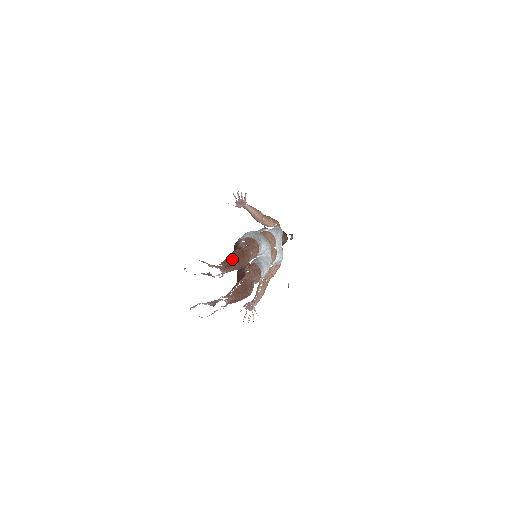
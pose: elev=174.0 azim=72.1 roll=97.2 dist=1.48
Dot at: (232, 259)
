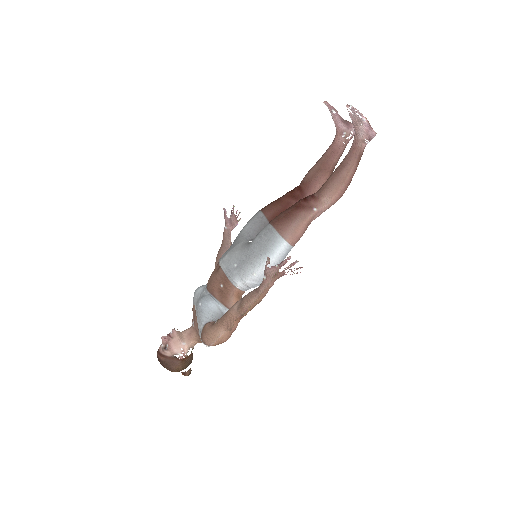
Dot at: occluded
